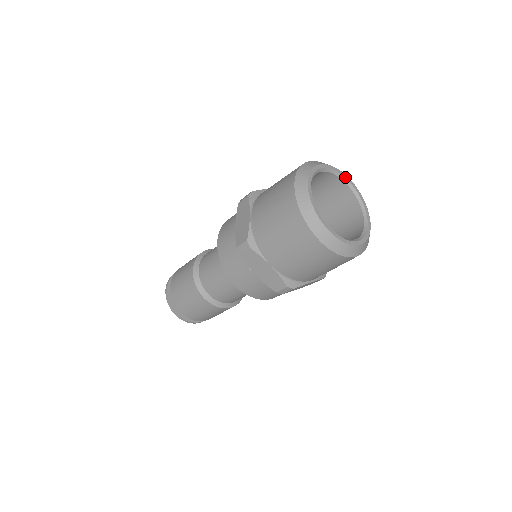
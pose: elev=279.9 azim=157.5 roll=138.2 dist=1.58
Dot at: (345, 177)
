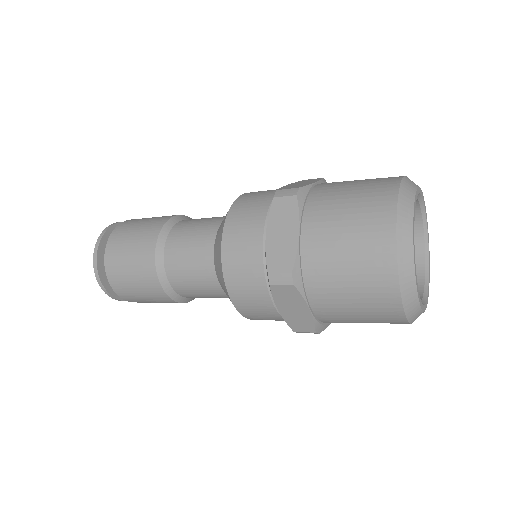
Dot at: occluded
